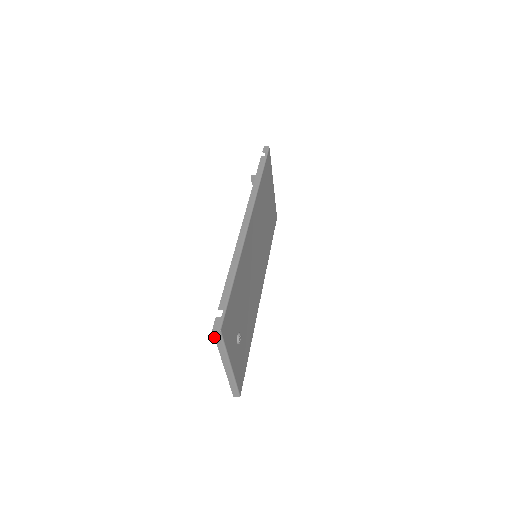
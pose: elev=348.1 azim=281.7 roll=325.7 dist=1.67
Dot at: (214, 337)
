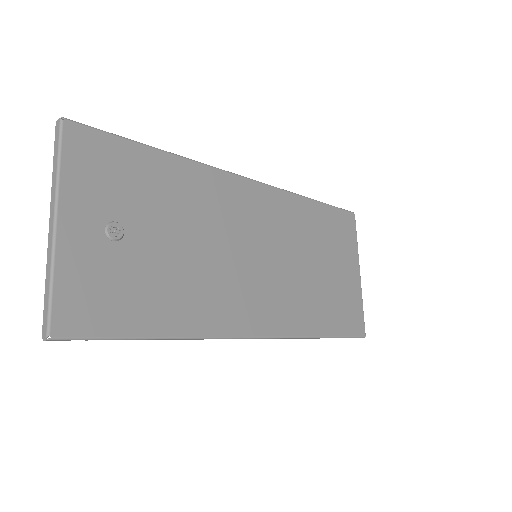
Dot at: (55, 139)
